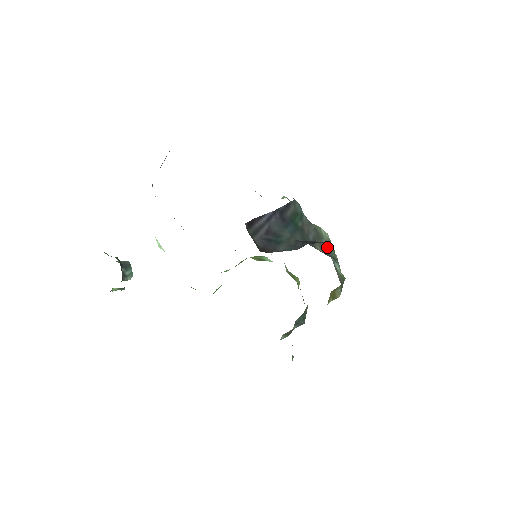
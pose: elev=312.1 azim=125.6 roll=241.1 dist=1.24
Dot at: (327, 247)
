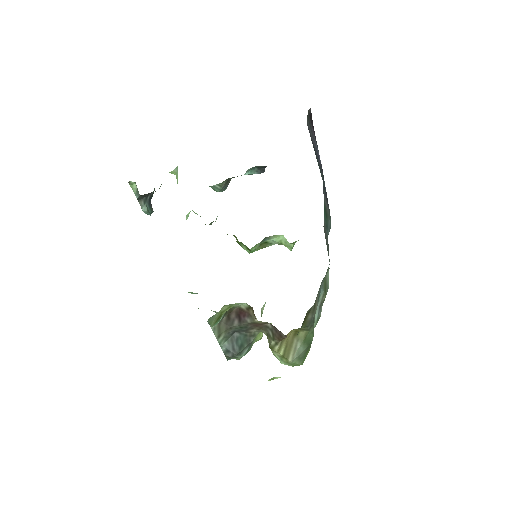
Dot at: occluded
